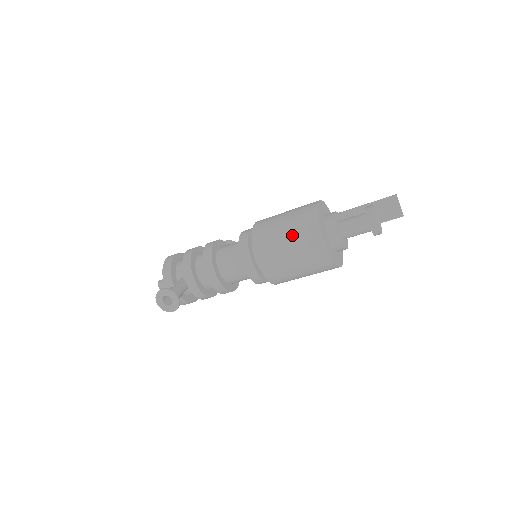
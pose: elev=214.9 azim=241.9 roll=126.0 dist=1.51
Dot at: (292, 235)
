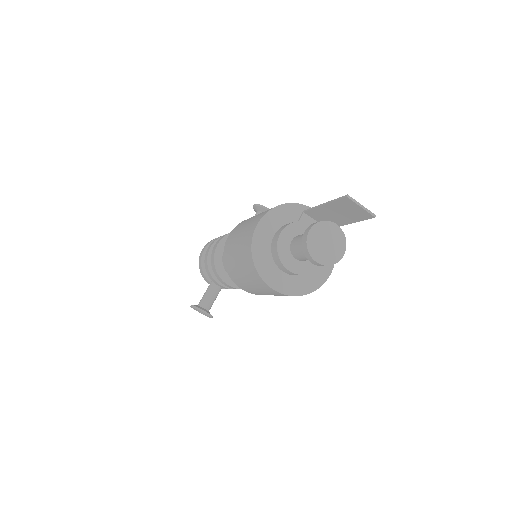
Dot at: (244, 273)
